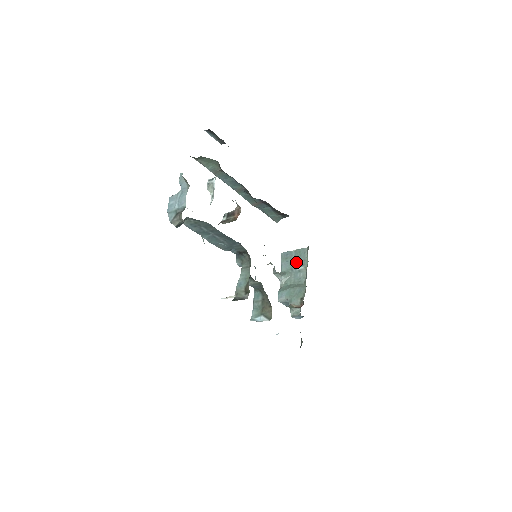
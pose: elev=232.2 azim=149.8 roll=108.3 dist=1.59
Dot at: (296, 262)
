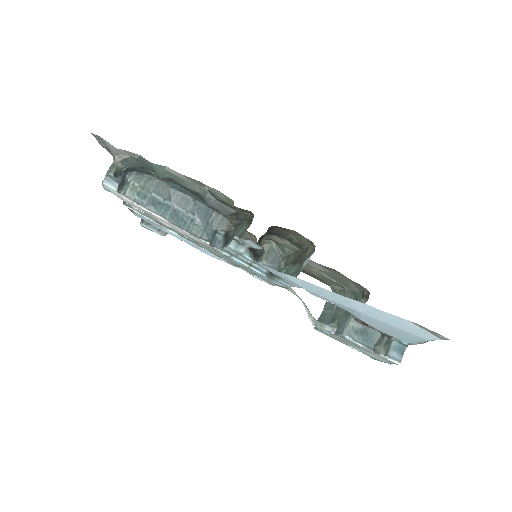
Dot at: (332, 308)
